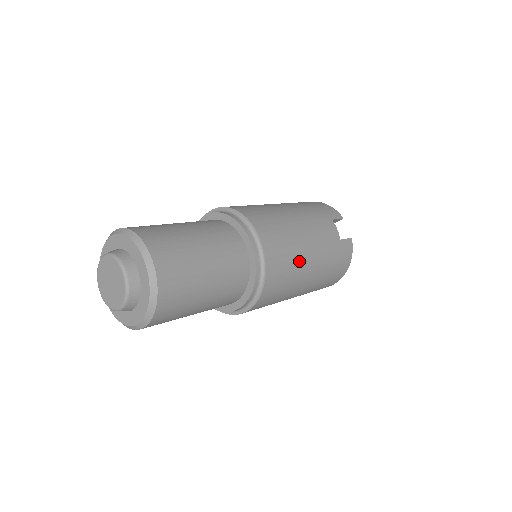
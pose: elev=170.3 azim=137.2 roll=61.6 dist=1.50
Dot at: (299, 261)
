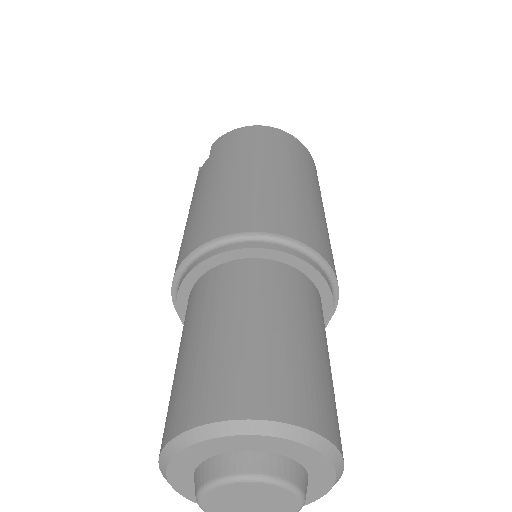
Dot at: occluded
